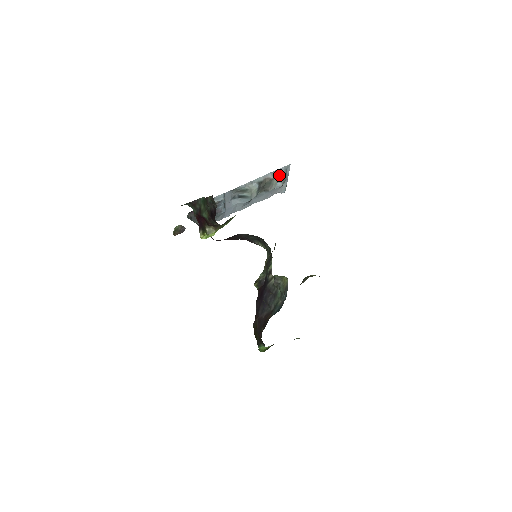
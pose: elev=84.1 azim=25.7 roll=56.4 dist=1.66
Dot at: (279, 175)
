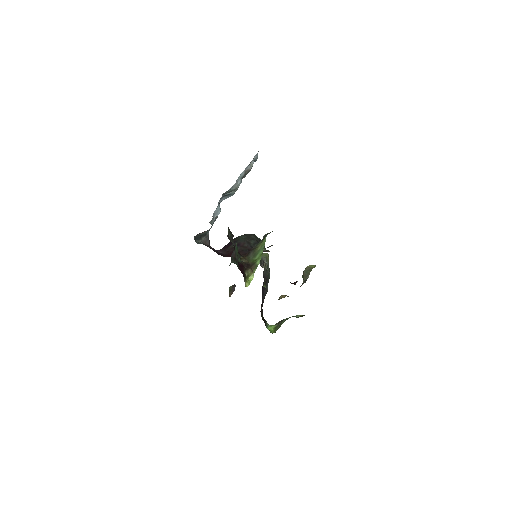
Dot at: (253, 162)
